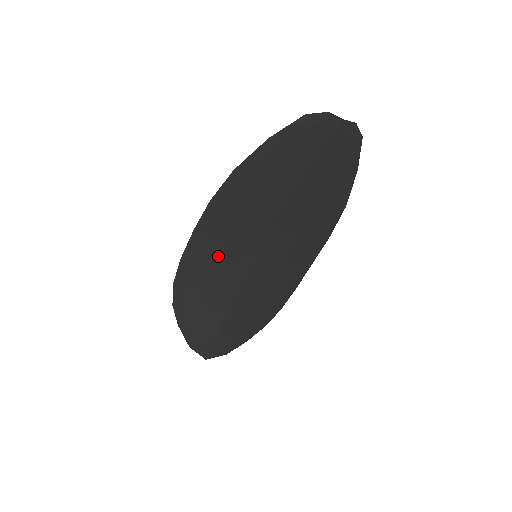
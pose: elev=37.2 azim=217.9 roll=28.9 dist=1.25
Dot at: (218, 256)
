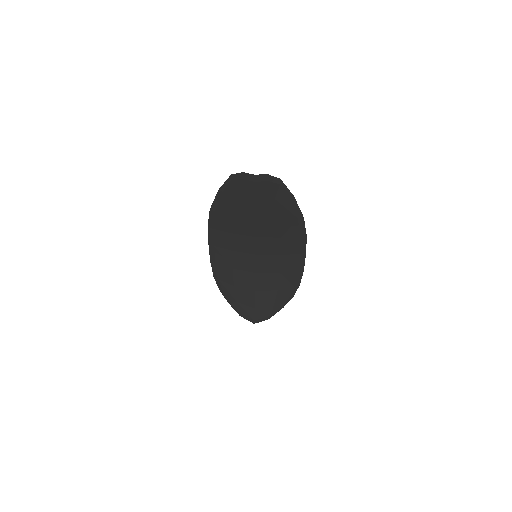
Dot at: (231, 258)
